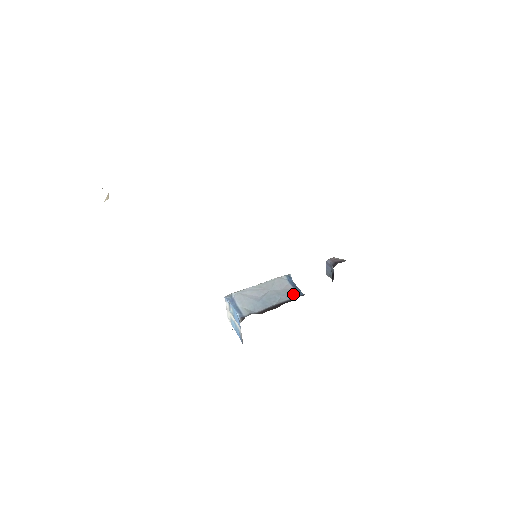
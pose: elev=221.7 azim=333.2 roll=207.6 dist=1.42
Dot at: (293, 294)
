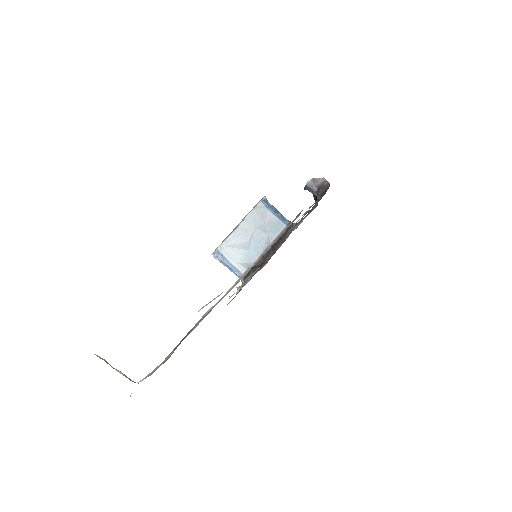
Dot at: (279, 226)
